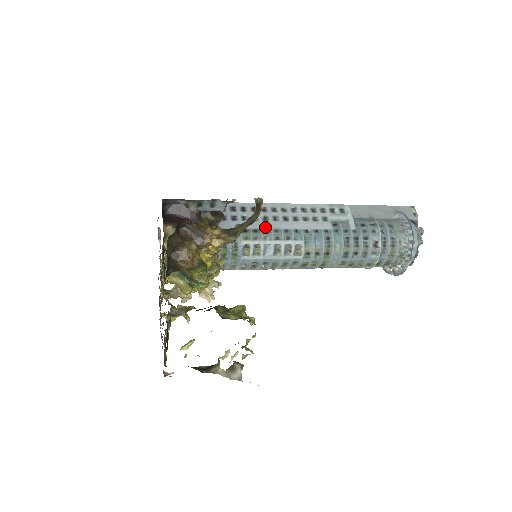
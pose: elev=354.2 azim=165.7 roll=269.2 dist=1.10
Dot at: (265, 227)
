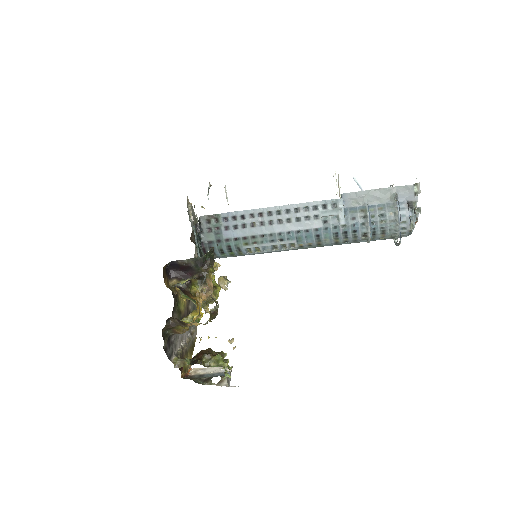
Dot at: (261, 233)
